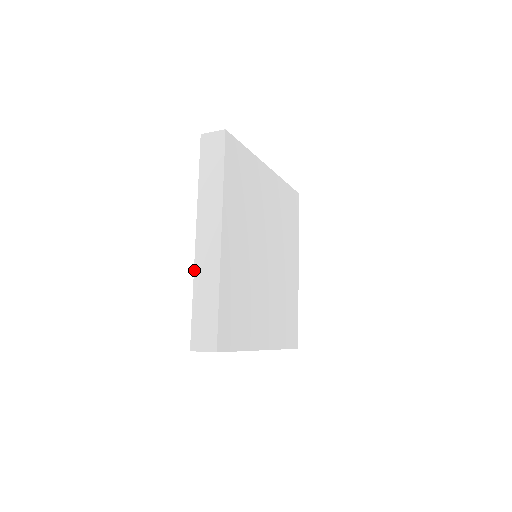
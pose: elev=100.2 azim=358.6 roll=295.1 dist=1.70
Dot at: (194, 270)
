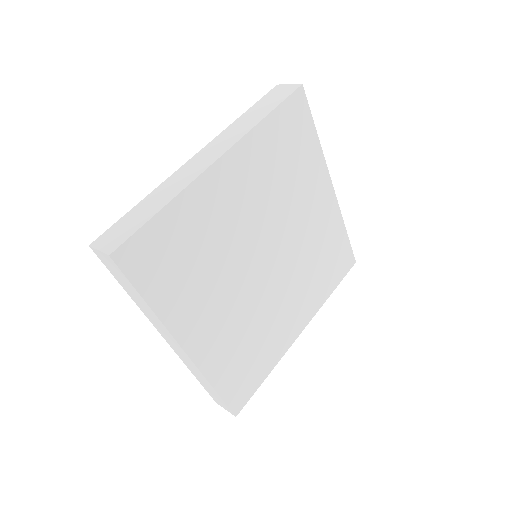
Dot at: (167, 179)
